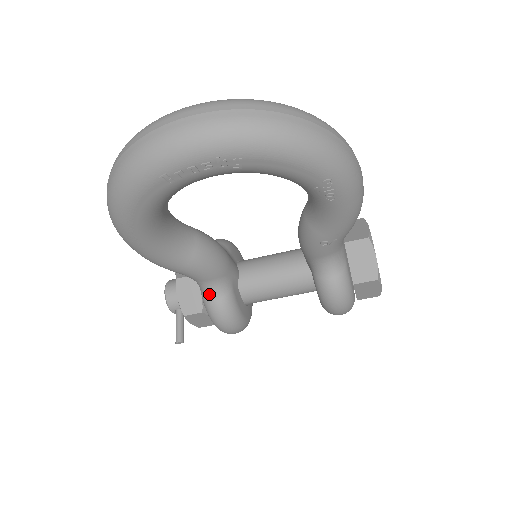
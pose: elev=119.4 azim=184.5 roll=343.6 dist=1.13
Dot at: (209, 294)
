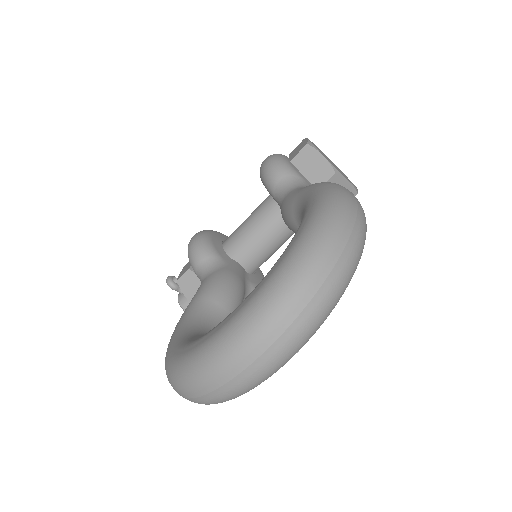
Dot at: occluded
